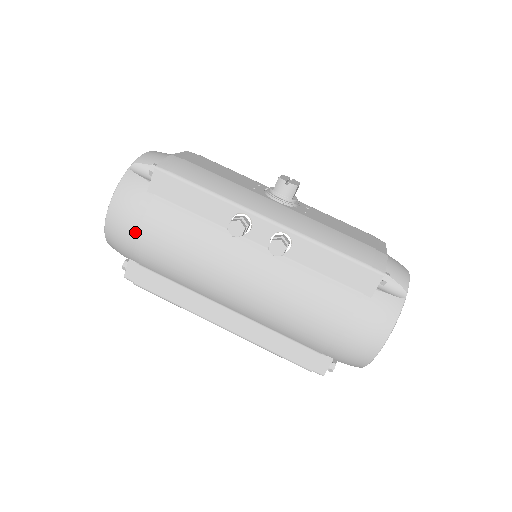
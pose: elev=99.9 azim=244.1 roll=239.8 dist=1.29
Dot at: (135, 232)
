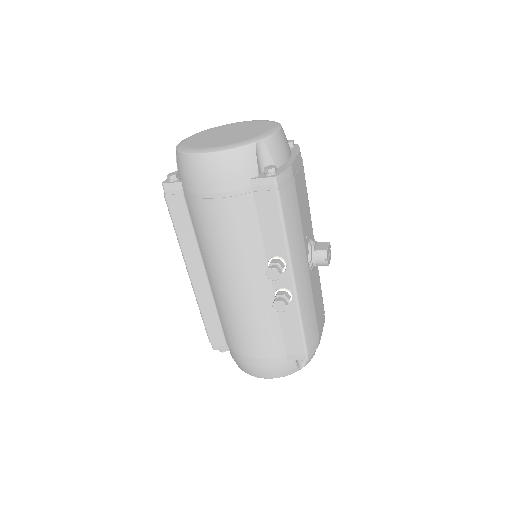
Dot at: (210, 190)
